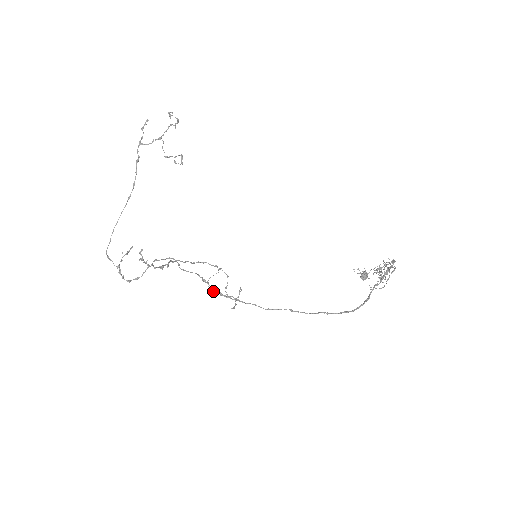
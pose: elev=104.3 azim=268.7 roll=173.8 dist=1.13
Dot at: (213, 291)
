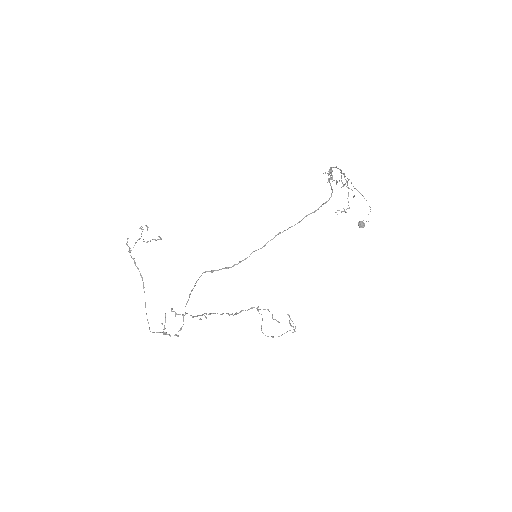
Dot at: (272, 337)
